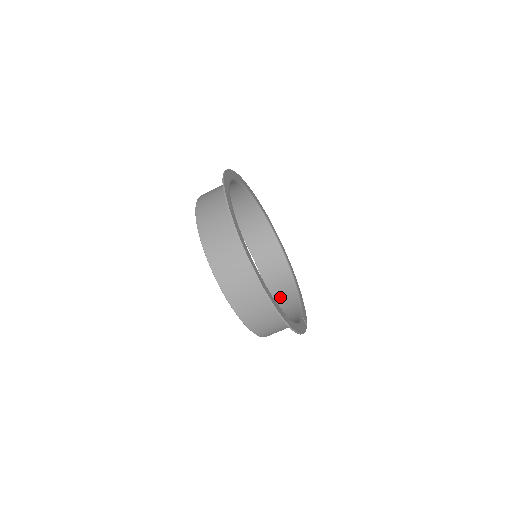
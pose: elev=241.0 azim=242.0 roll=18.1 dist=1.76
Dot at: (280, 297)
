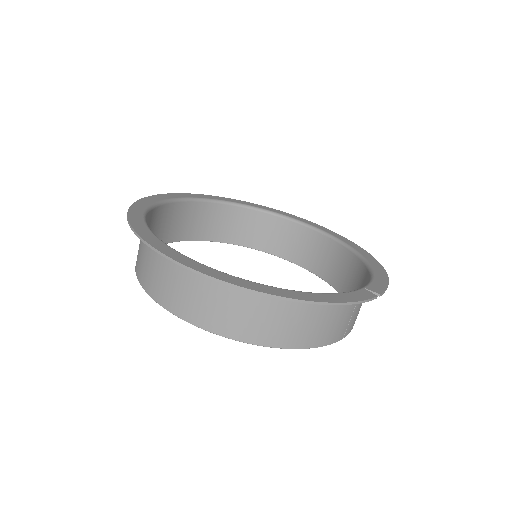
Dot at: occluded
